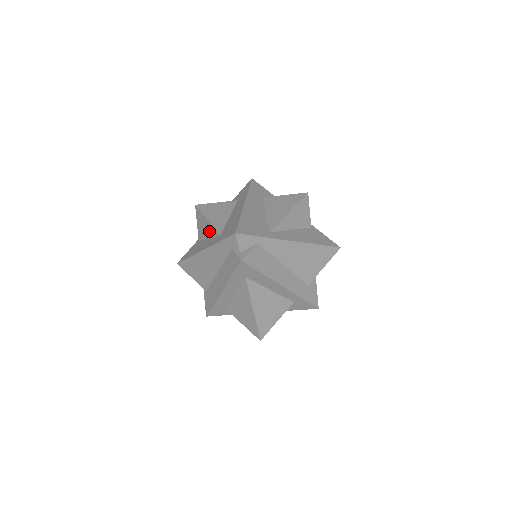
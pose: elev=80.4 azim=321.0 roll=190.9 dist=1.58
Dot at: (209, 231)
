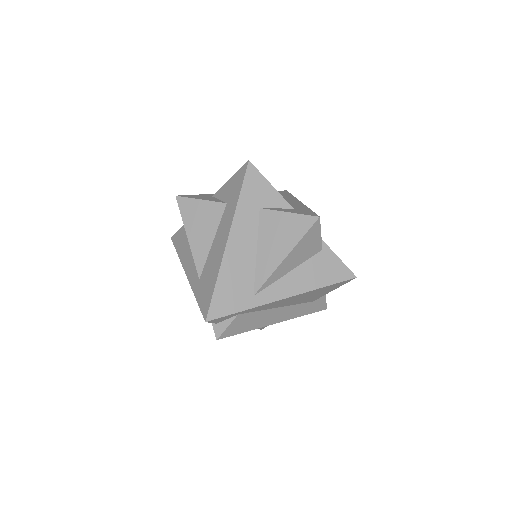
Dot at: occluded
